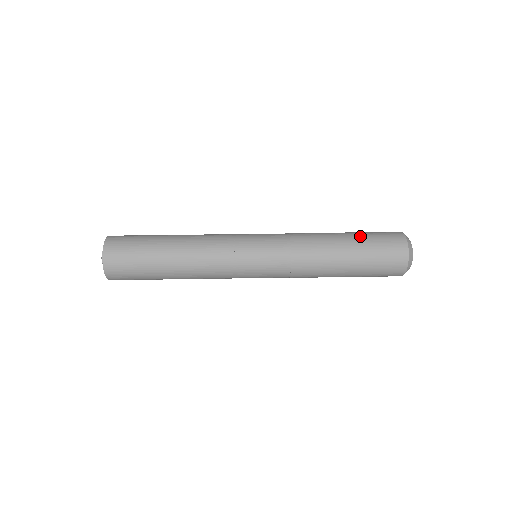
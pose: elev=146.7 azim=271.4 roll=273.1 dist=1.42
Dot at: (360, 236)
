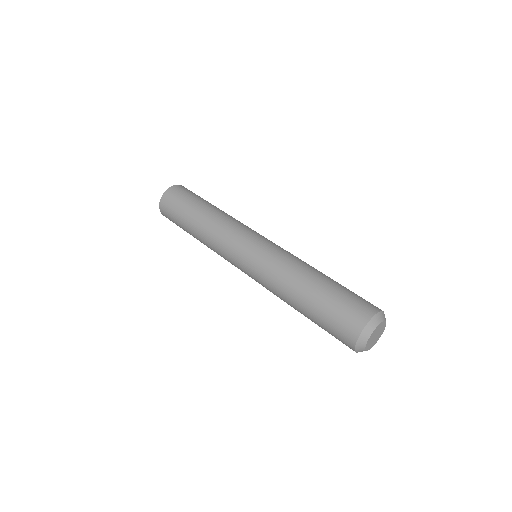
Dot at: (322, 303)
